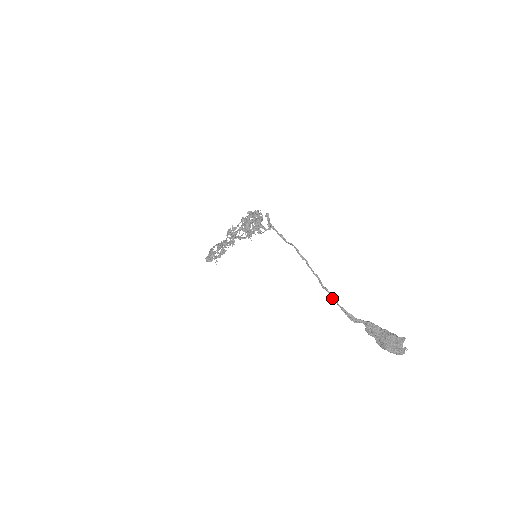
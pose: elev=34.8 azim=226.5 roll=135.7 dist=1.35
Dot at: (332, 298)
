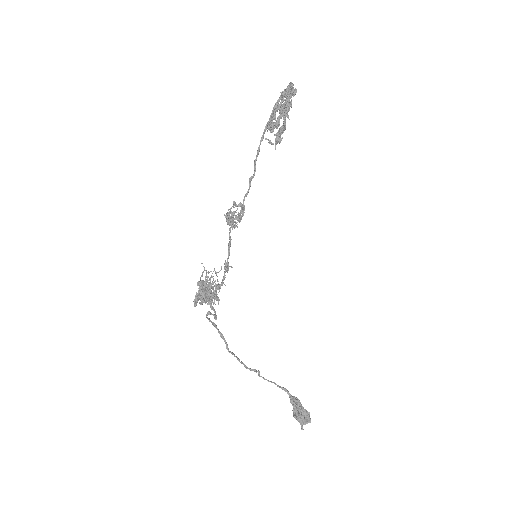
Dot at: (265, 379)
